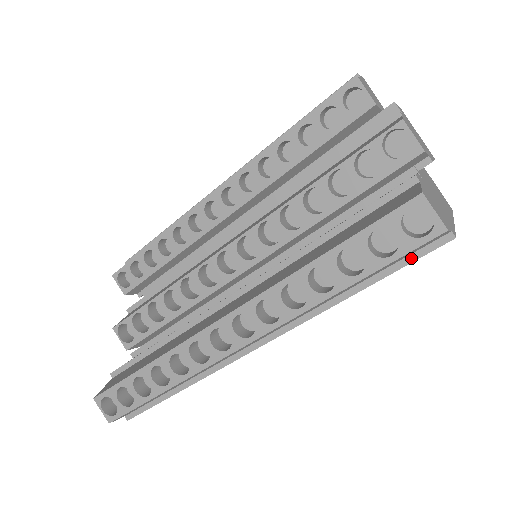
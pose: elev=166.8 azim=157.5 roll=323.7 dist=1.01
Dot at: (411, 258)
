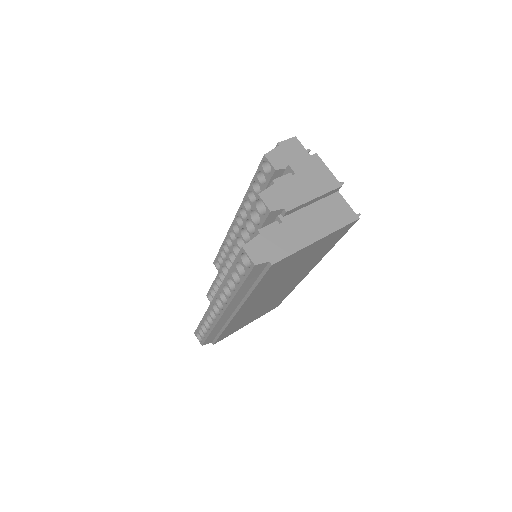
Dot at: (263, 274)
